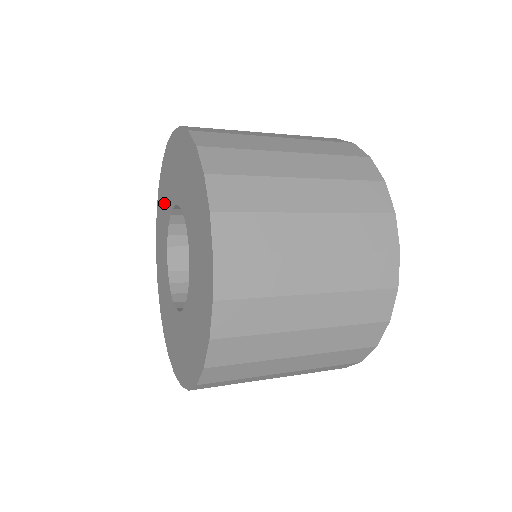
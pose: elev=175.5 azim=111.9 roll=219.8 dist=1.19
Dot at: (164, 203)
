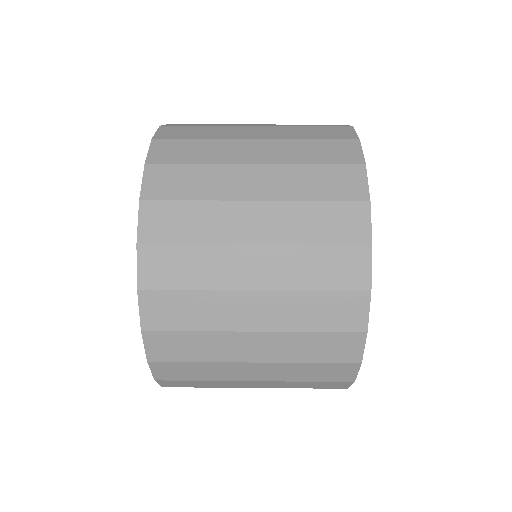
Dot at: occluded
